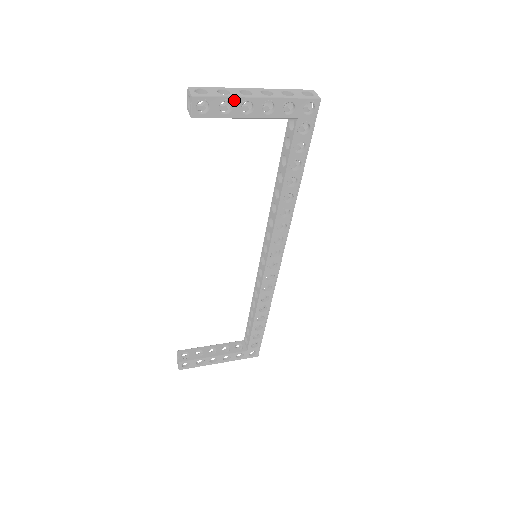
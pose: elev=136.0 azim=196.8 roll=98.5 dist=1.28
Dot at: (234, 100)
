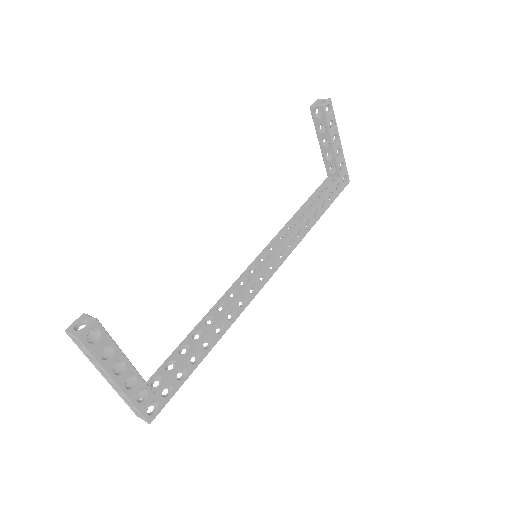
Dot at: (336, 127)
